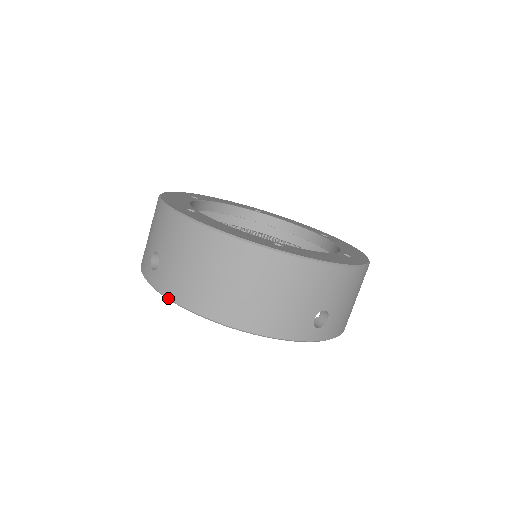
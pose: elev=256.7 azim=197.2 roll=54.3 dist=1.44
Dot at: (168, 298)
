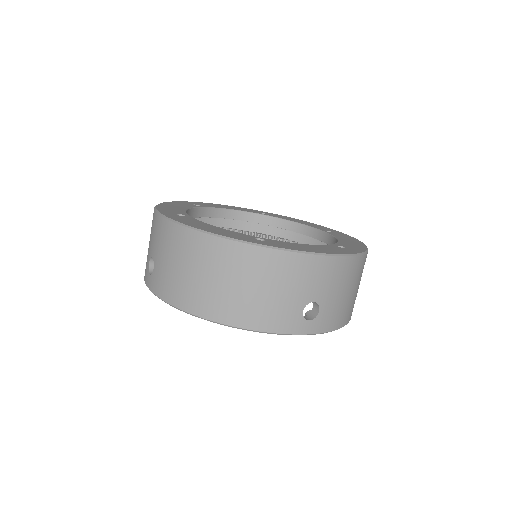
Dot at: (162, 299)
